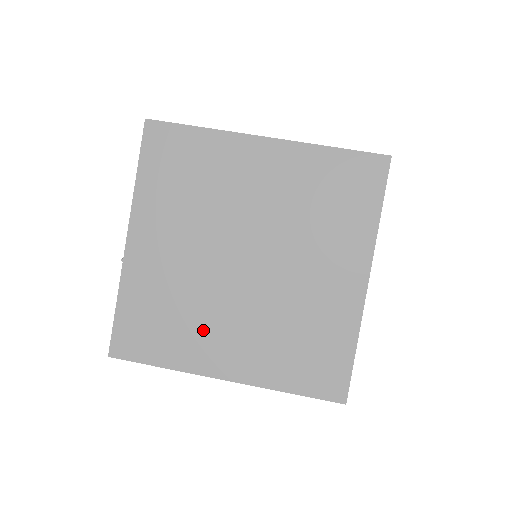
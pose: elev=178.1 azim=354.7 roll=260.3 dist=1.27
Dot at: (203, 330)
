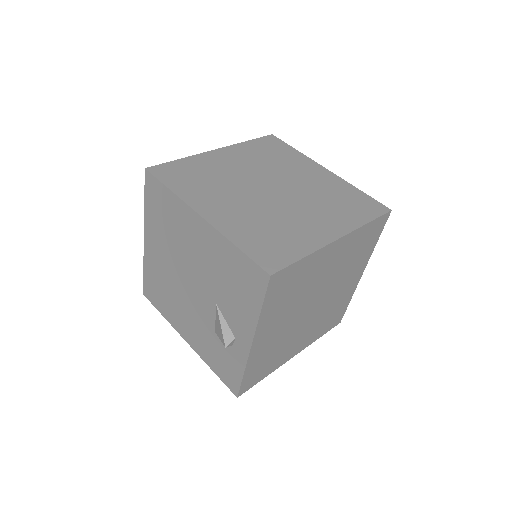
Dot at: (288, 348)
